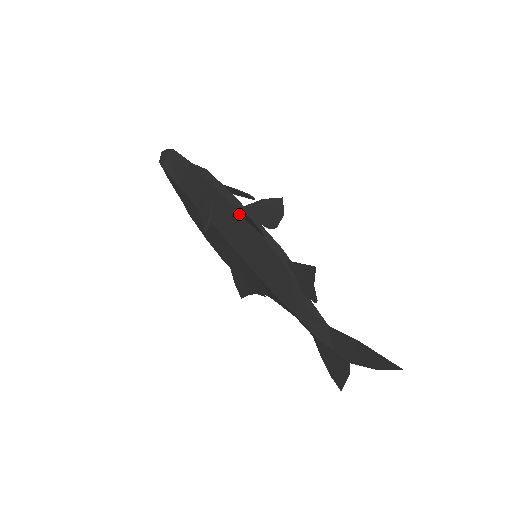
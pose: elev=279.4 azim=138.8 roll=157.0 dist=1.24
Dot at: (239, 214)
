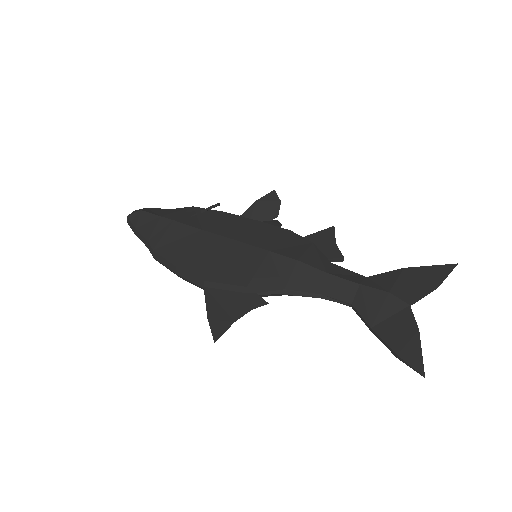
Dot at: (242, 217)
